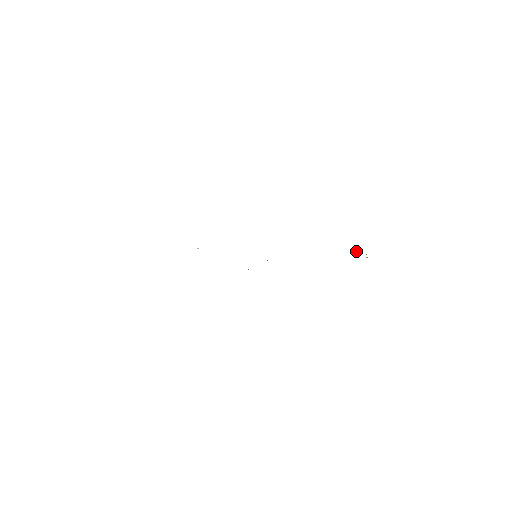
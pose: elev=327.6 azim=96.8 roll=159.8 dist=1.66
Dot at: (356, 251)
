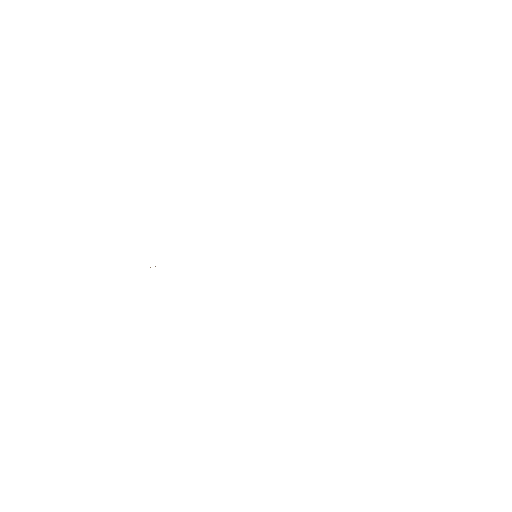
Dot at: occluded
